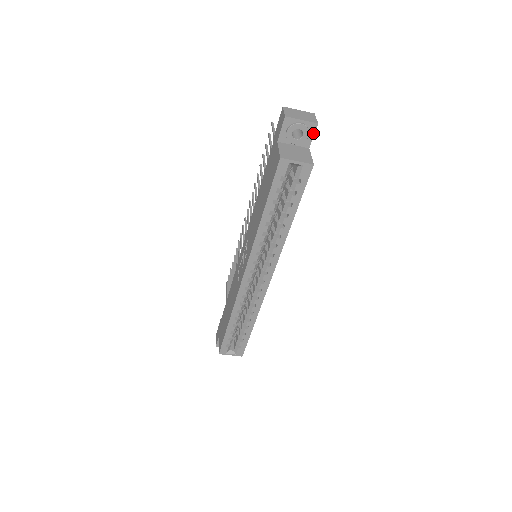
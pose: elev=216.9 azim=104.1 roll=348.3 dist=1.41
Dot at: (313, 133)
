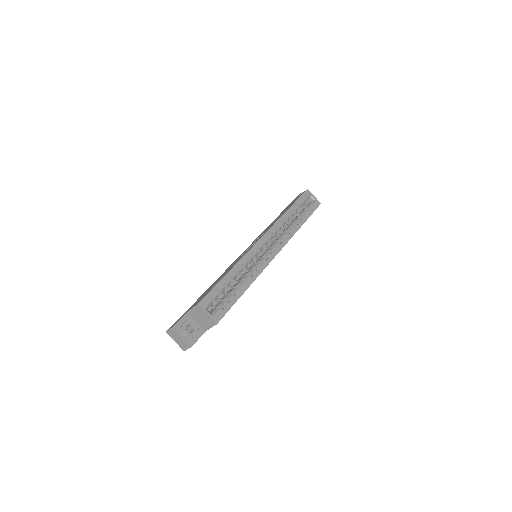
Dot at: occluded
